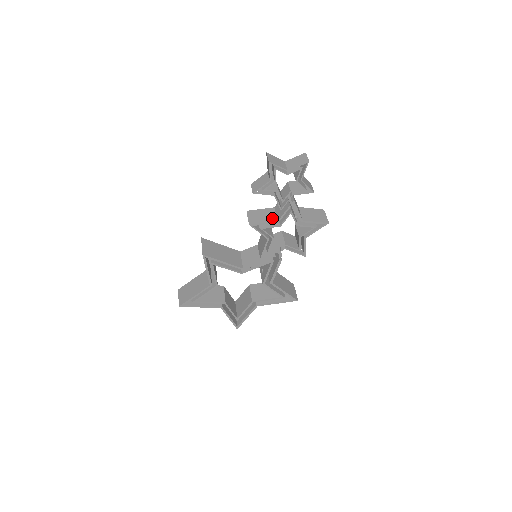
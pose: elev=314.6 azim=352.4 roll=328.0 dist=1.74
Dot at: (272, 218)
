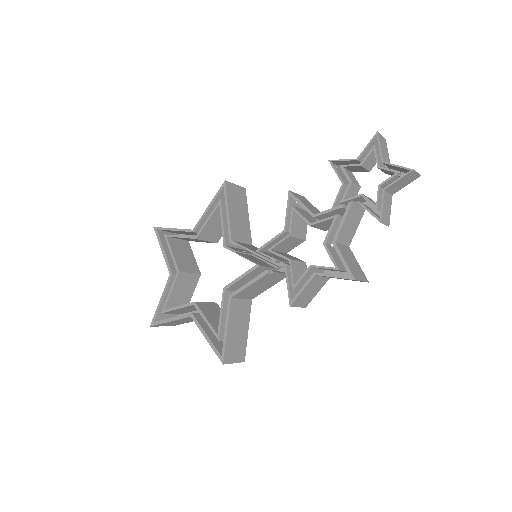
Dot at: (314, 211)
